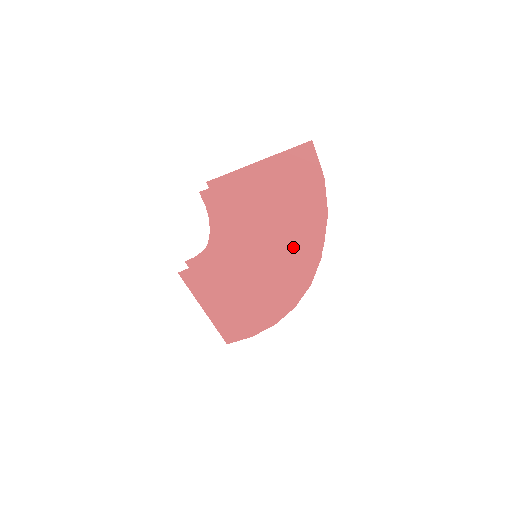
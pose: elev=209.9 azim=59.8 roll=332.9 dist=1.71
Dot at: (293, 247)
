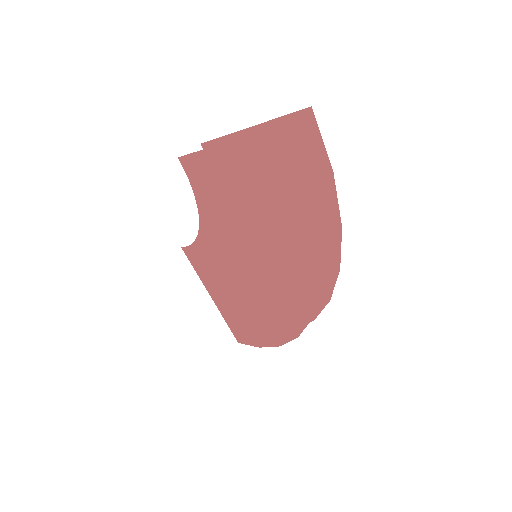
Dot at: (285, 262)
